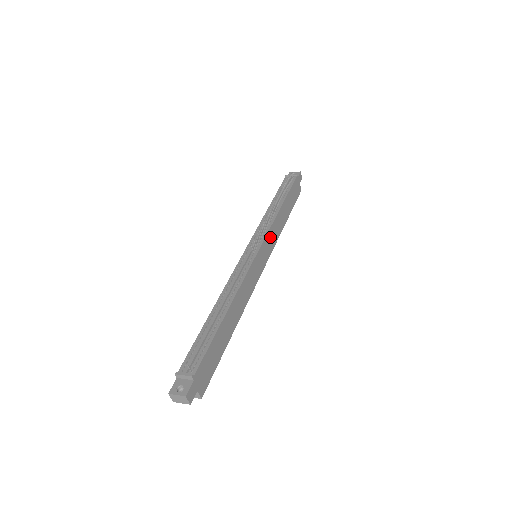
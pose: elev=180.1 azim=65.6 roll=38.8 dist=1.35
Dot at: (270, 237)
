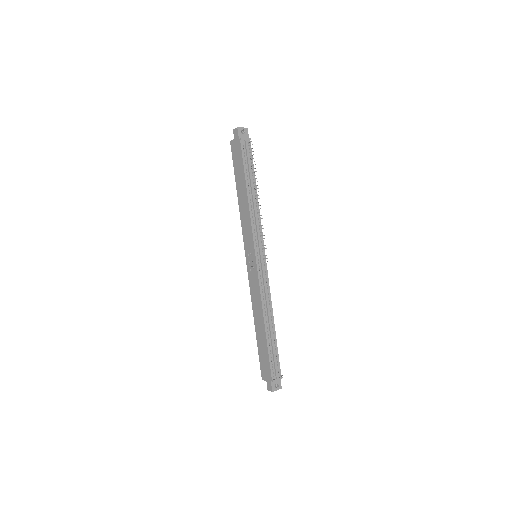
Dot at: occluded
